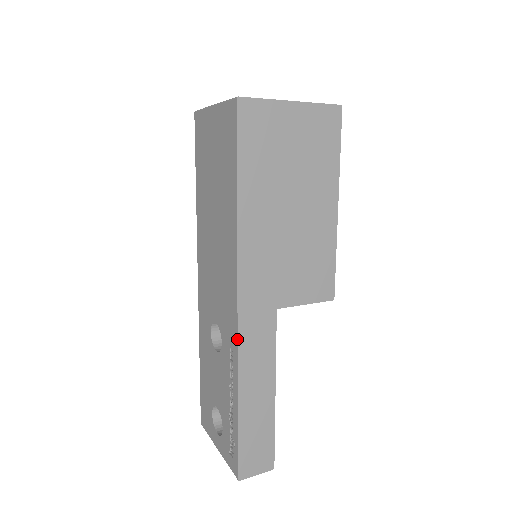
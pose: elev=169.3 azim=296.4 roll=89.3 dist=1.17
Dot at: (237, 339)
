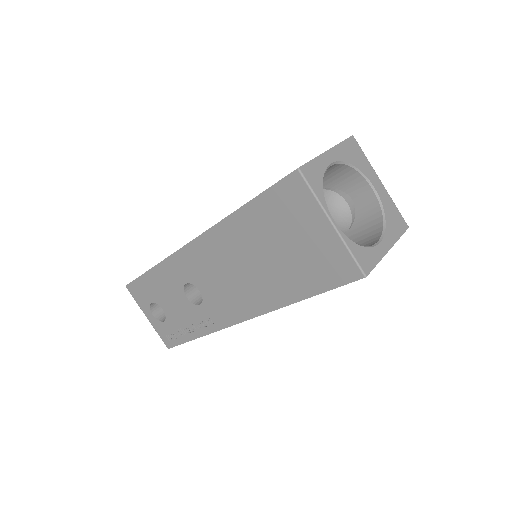
Dot at: occluded
